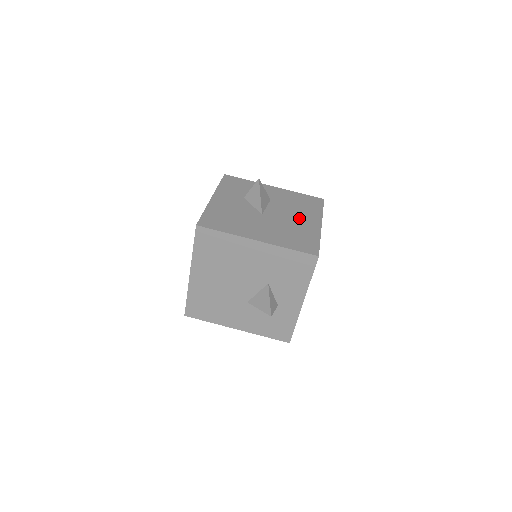
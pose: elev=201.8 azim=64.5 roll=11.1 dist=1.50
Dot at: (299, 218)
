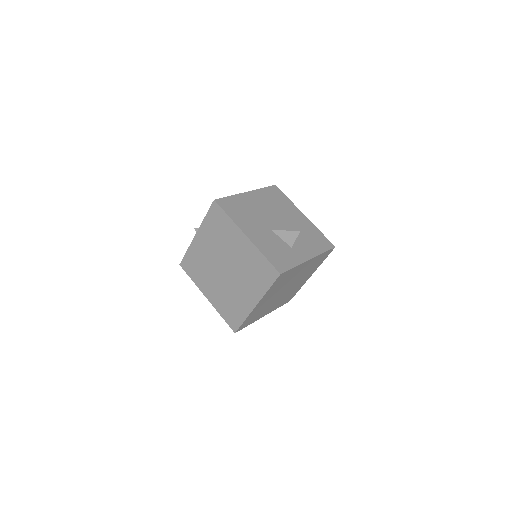
Dot at: occluded
